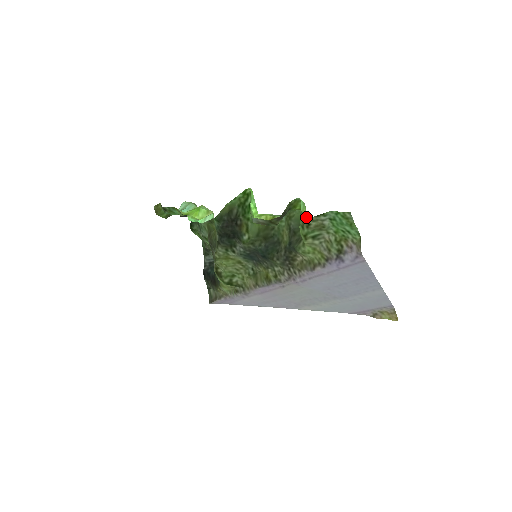
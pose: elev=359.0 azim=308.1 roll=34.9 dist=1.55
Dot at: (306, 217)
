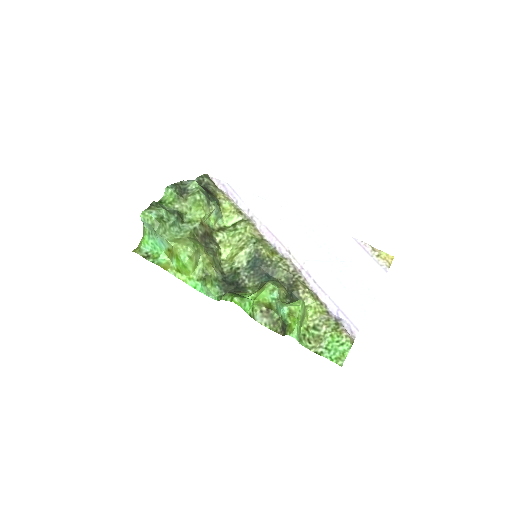
Dot at: (306, 346)
